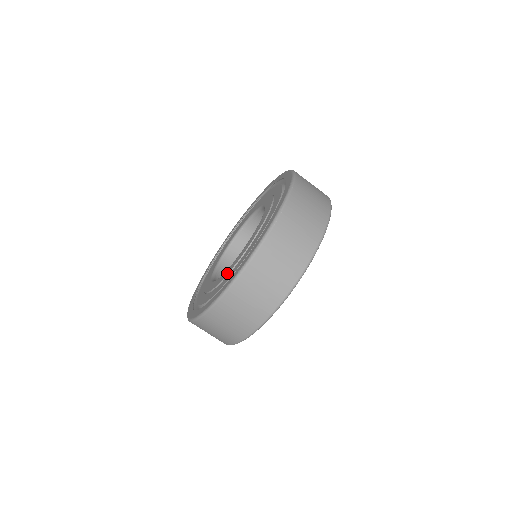
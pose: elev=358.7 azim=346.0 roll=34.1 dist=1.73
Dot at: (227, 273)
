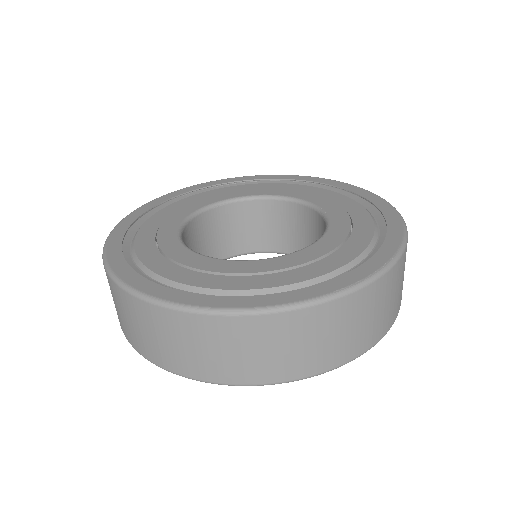
Dot at: (318, 255)
